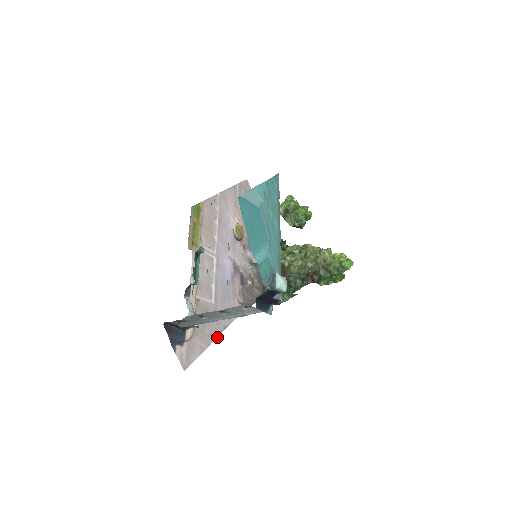
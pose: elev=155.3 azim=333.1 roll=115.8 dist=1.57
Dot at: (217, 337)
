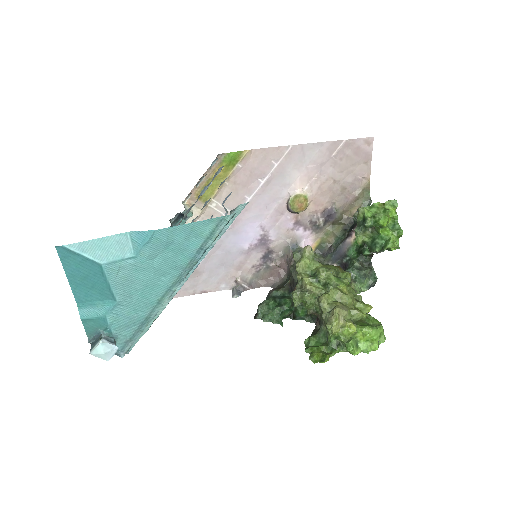
Dot at: occluded
